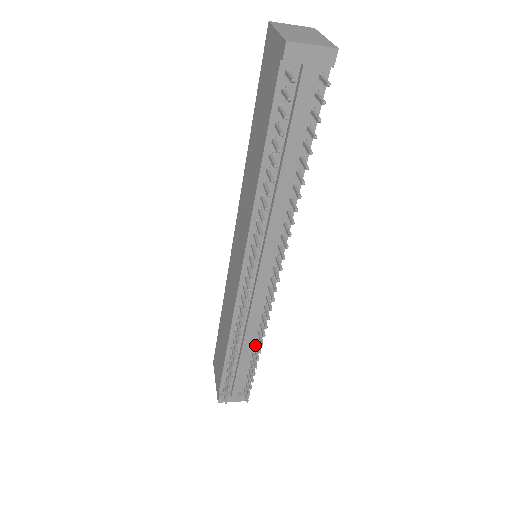
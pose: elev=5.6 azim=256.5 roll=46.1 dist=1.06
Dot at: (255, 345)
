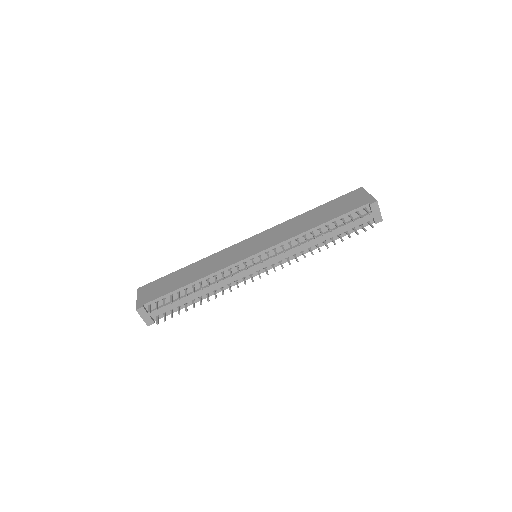
Dot at: (201, 297)
